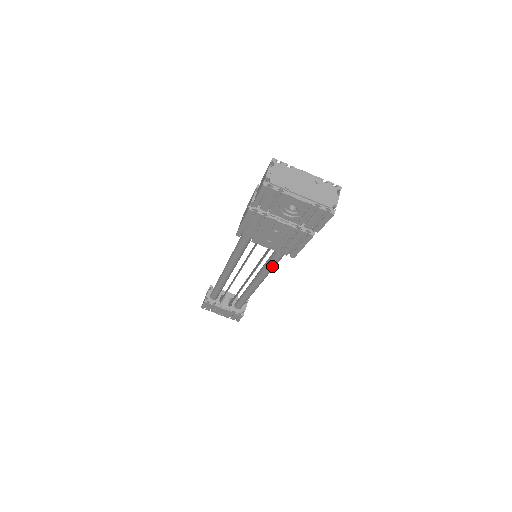
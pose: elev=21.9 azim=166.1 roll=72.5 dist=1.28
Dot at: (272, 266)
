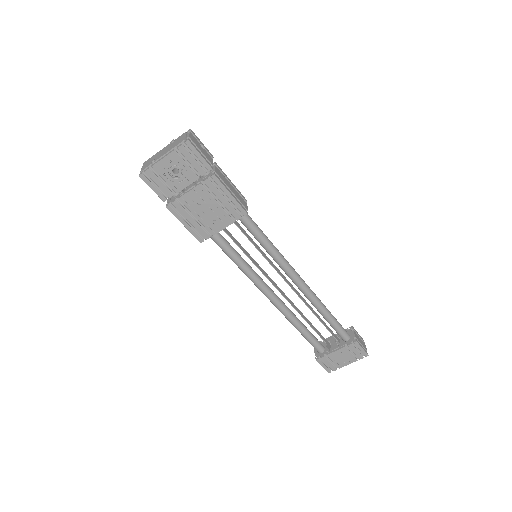
Dot at: (270, 249)
